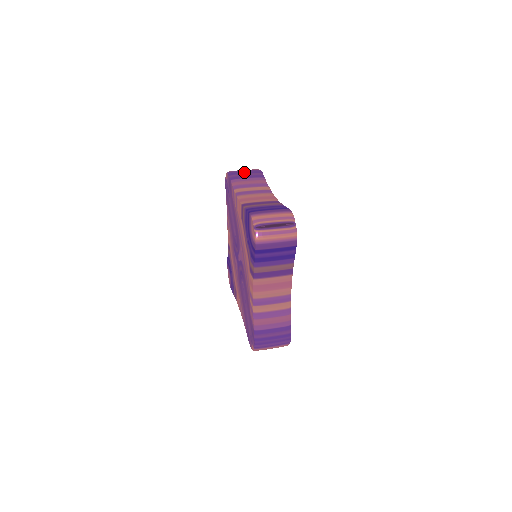
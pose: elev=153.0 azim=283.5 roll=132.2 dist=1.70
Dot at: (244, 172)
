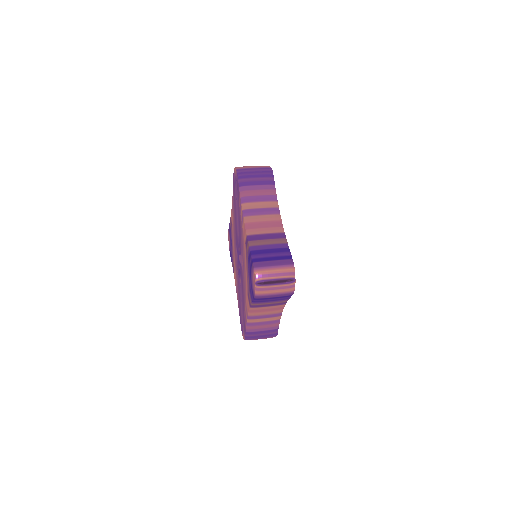
Dot at: (254, 175)
